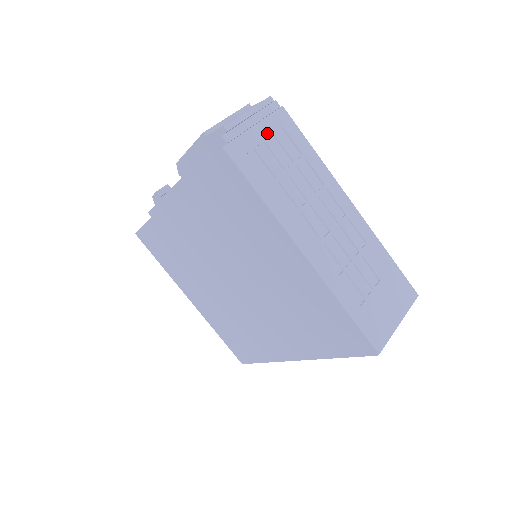
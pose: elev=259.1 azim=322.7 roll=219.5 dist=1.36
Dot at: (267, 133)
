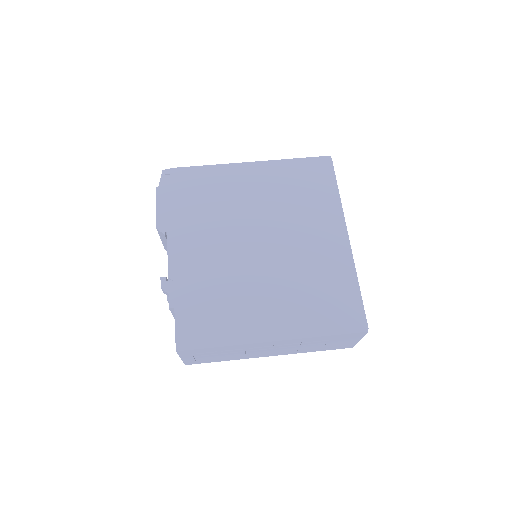
Dot at: occluded
